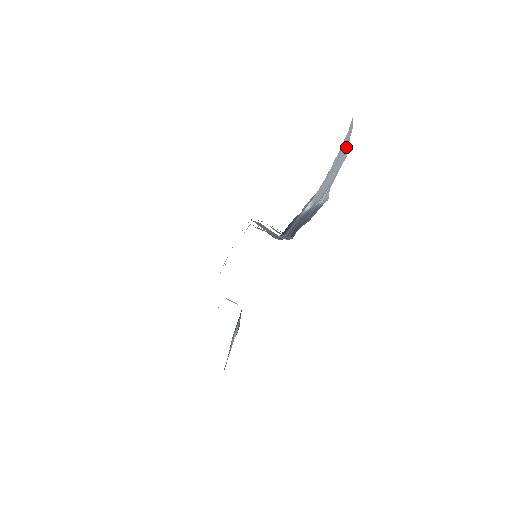
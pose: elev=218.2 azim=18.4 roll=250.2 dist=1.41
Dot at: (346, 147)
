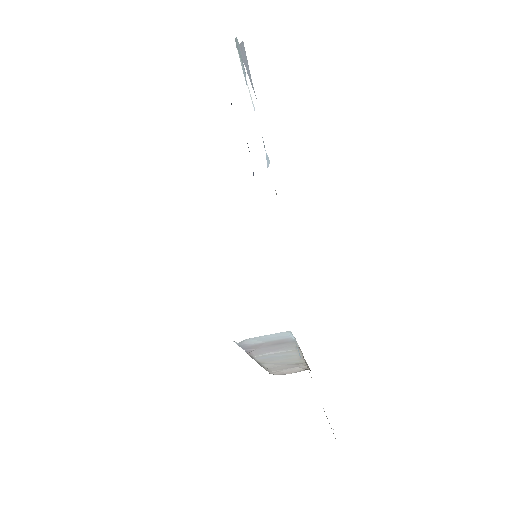
Dot at: (244, 55)
